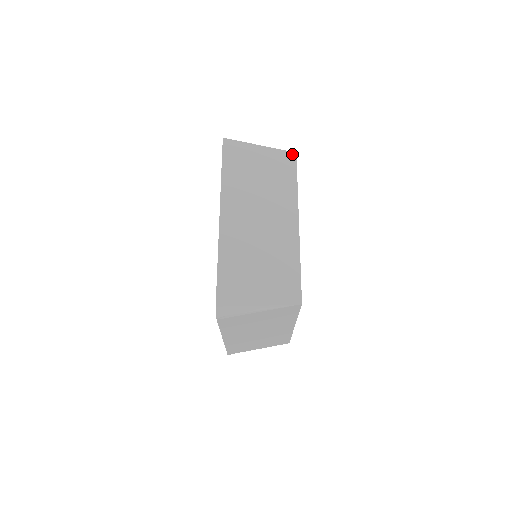
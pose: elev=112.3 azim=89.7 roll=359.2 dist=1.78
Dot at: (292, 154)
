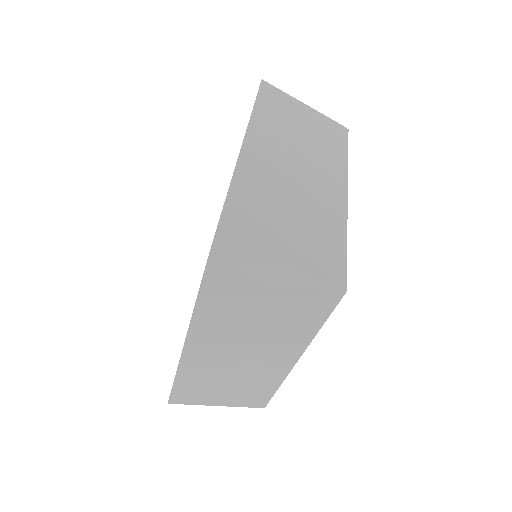
Dot at: (337, 293)
